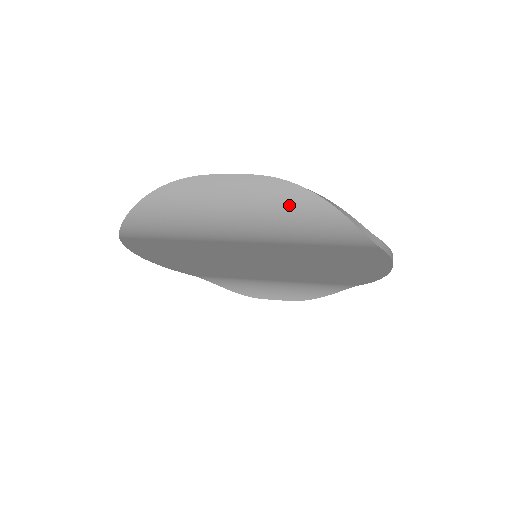
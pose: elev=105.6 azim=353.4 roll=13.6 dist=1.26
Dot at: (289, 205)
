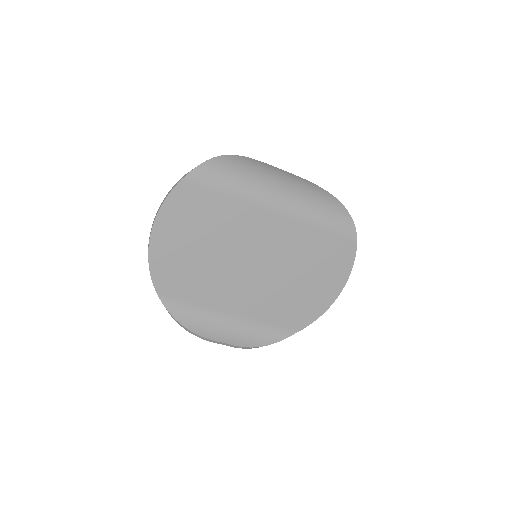
Dot at: (318, 194)
